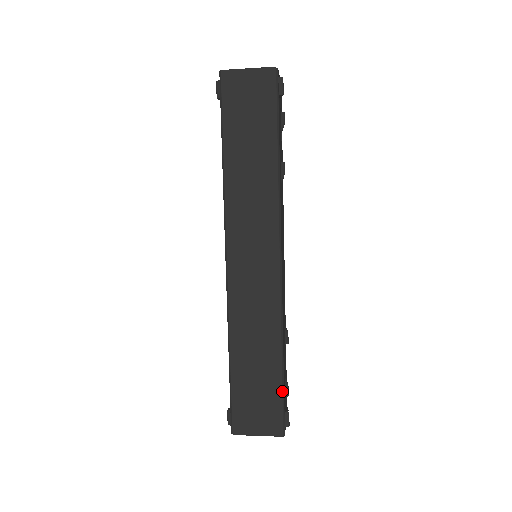
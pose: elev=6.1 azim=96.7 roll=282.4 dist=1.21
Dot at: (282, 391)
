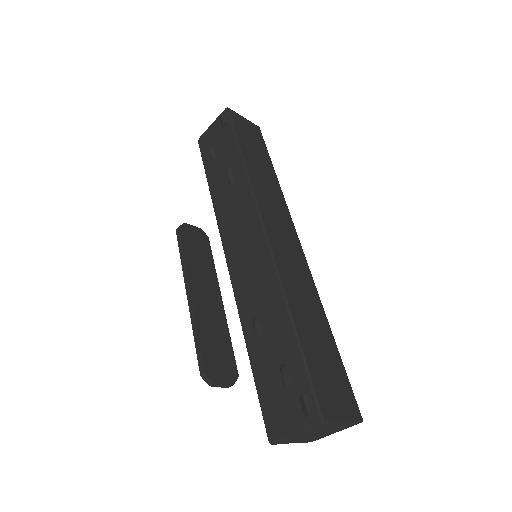
Dot at: (343, 365)
